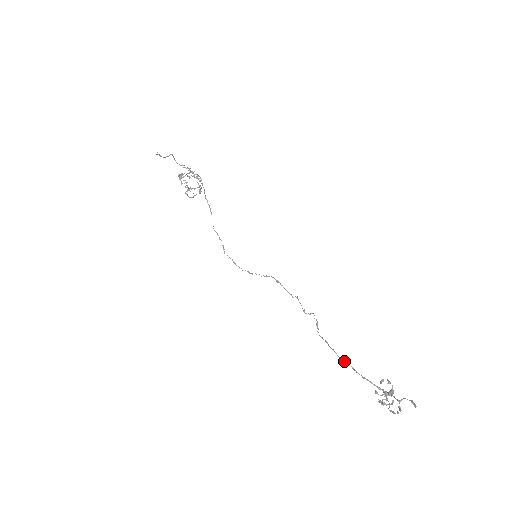
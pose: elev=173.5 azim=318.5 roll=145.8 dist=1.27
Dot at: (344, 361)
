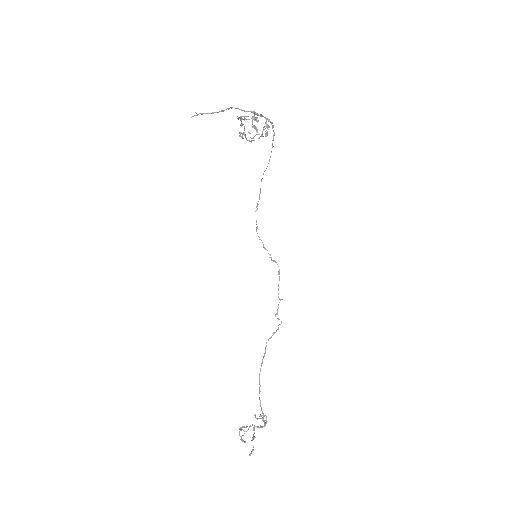
Dot at: (259, 378)
